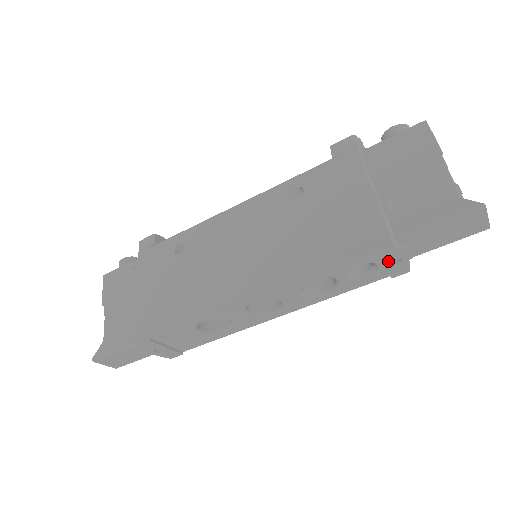
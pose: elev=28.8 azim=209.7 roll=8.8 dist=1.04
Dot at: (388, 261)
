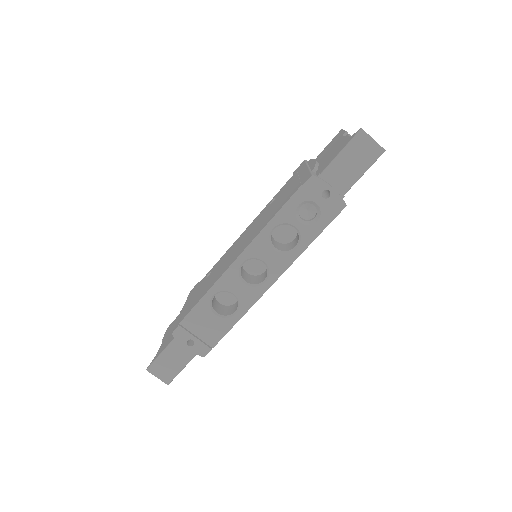
Dot at: (319, 194)
